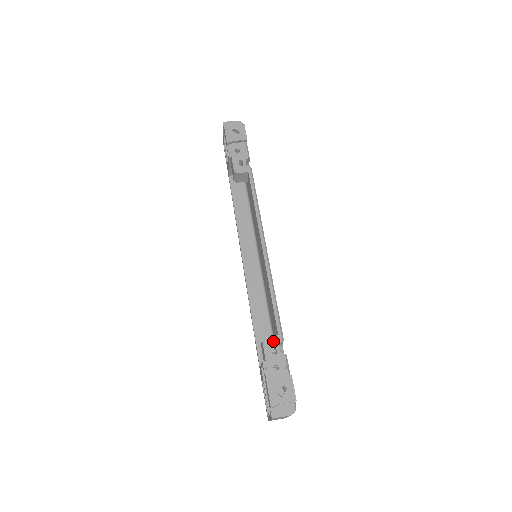
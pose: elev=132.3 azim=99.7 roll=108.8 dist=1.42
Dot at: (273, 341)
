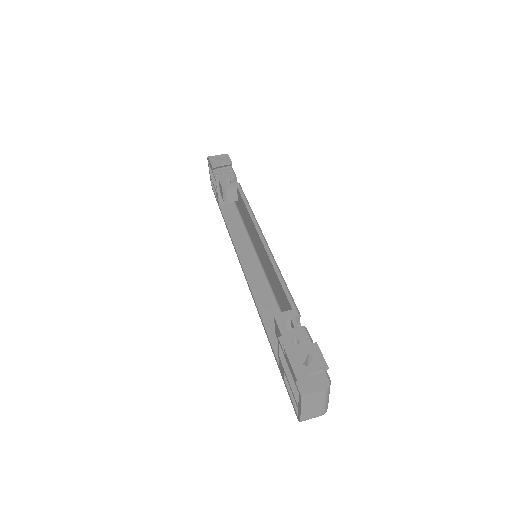
Dot at: (287, 316)
